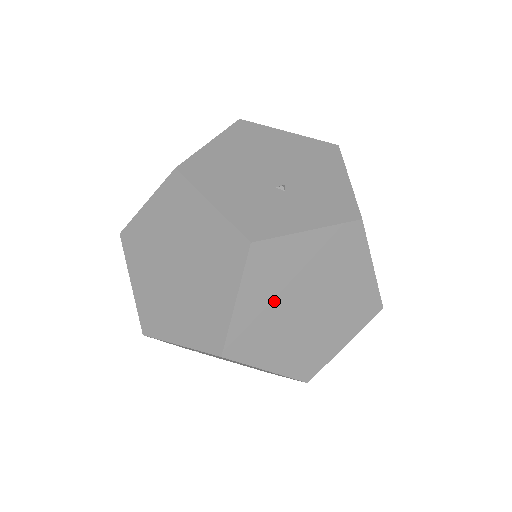
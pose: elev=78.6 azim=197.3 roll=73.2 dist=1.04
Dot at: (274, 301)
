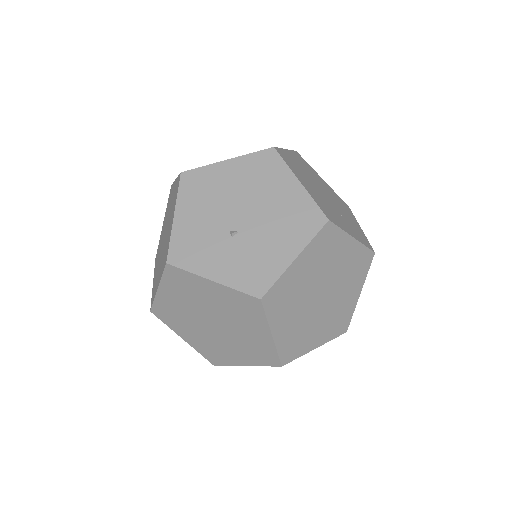
Dot at: (186, 305)
